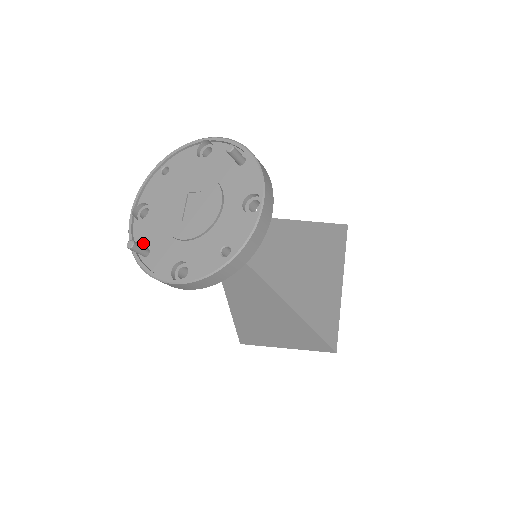
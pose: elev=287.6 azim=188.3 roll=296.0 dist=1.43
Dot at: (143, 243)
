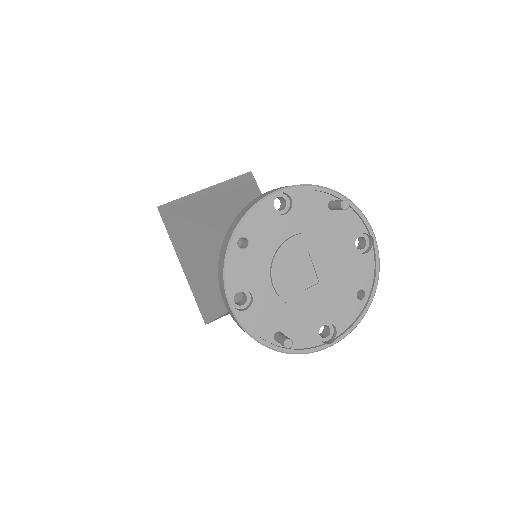
Dot at: (269, 330)
